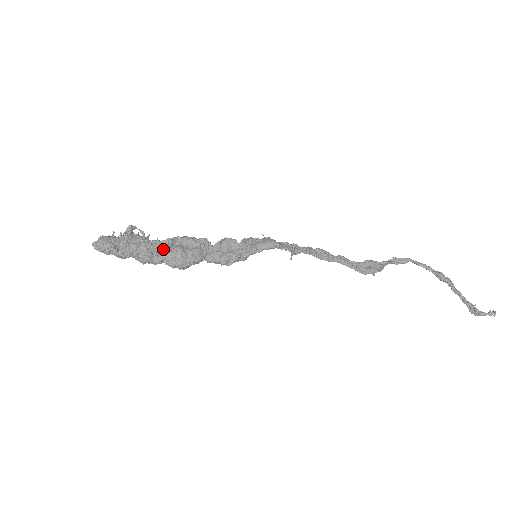
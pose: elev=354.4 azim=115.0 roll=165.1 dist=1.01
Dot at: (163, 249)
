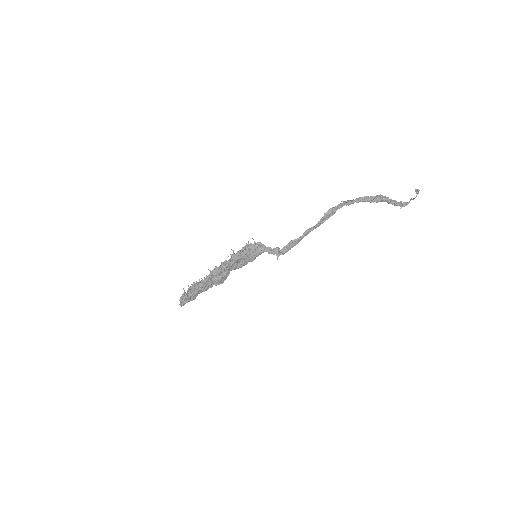
Dot at: (209, 284)
